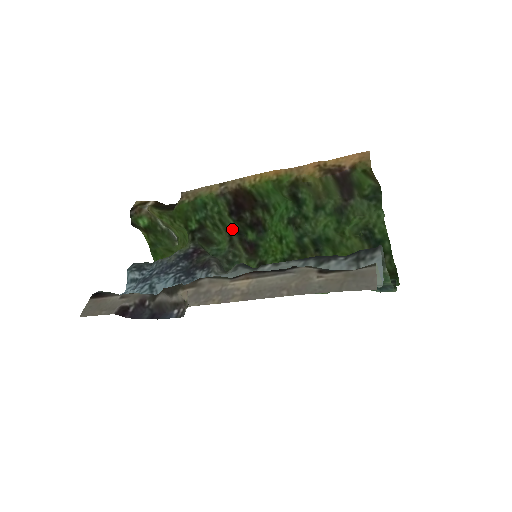
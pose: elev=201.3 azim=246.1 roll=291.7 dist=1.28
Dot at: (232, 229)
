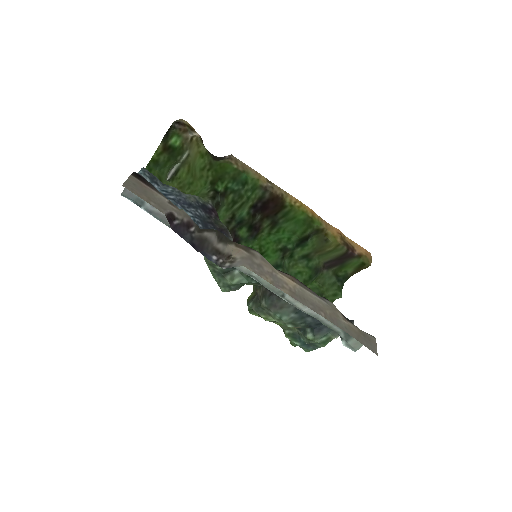
Dot at: (238, 216)
